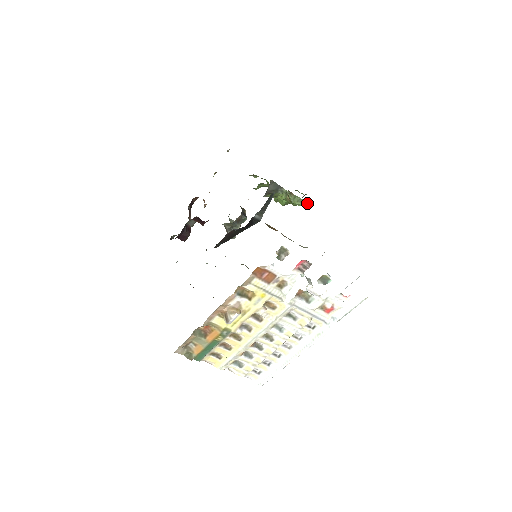
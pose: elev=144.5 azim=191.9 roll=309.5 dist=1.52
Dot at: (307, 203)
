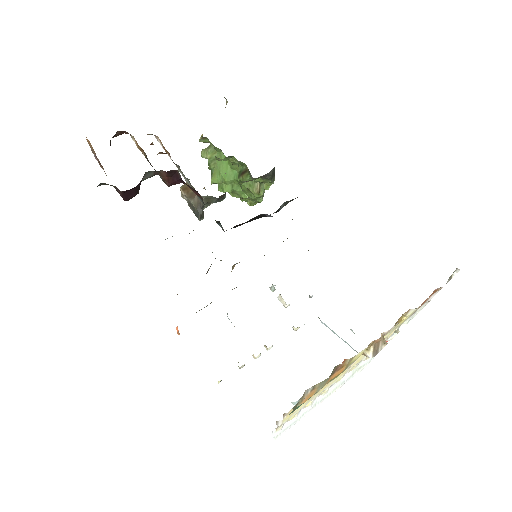
Dot at: occluded
